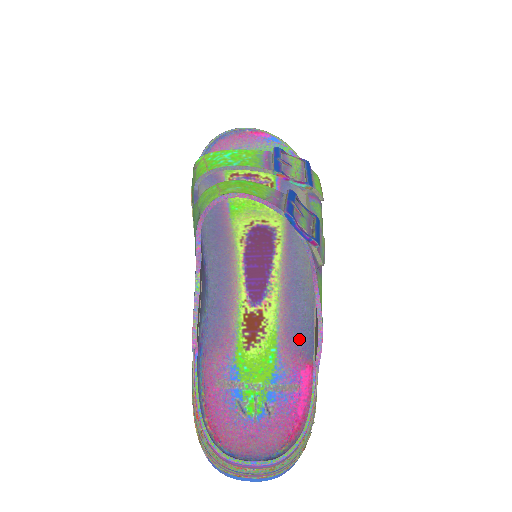
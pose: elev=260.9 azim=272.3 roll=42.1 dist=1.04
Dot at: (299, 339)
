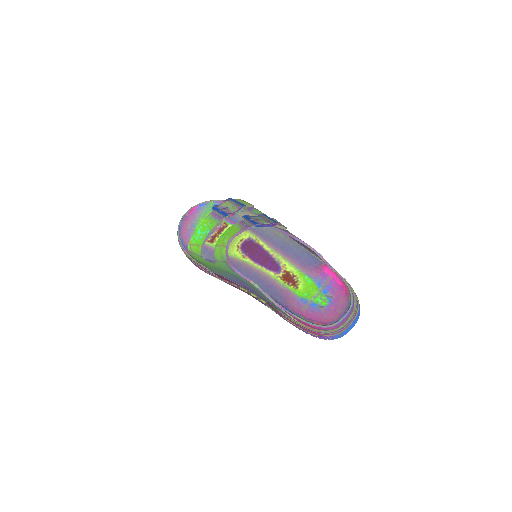
Dot at: (310, 263)
